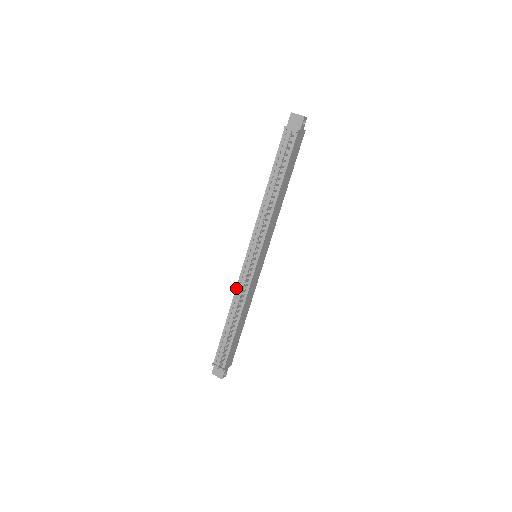
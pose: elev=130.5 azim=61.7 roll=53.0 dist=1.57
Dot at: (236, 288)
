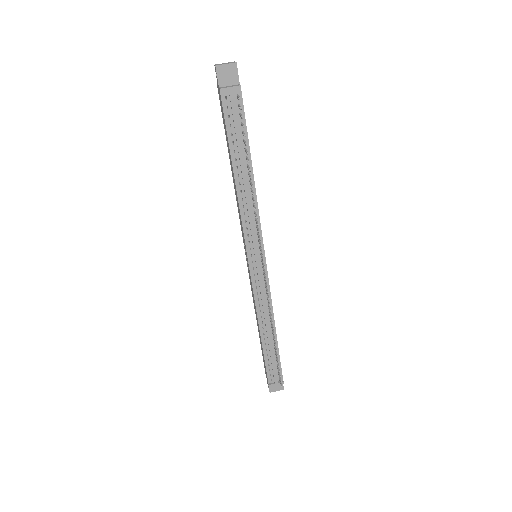
Dot at: (255, 302)
